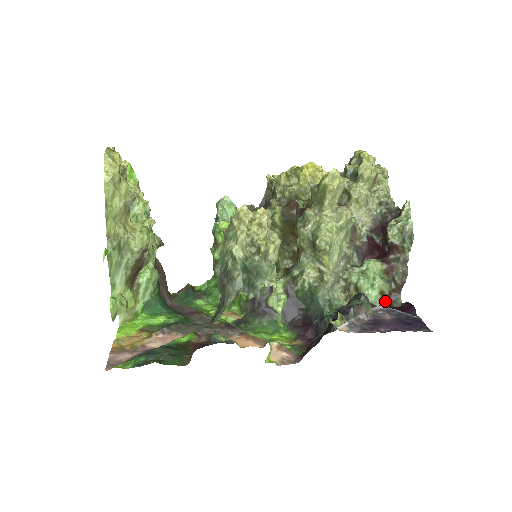
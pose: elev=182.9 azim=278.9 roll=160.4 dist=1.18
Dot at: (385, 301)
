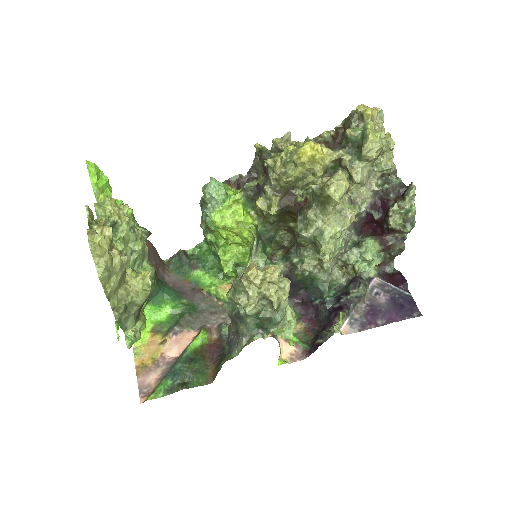
Dot at: (378, 267)
